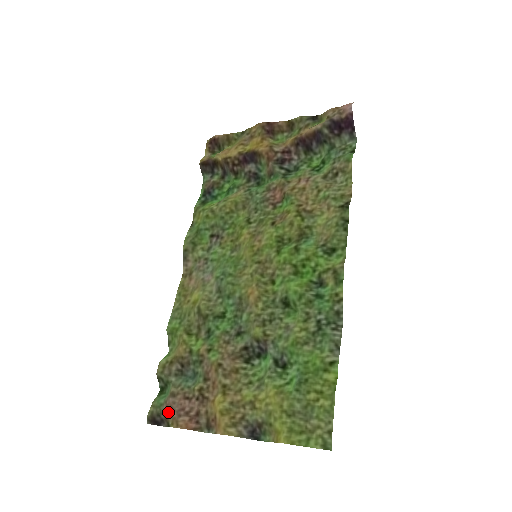
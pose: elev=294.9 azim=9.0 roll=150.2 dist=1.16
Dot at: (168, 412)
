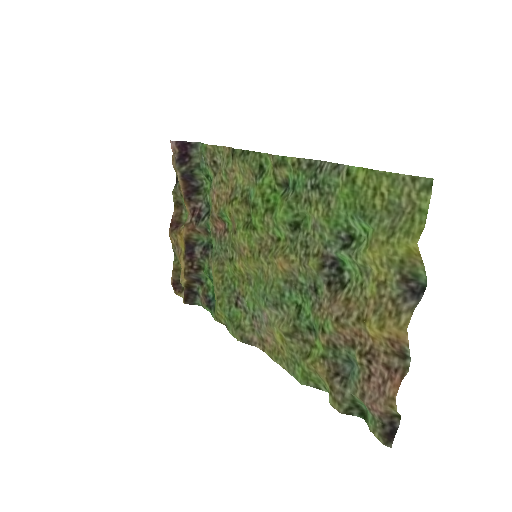
Dot at: (379, 409)
